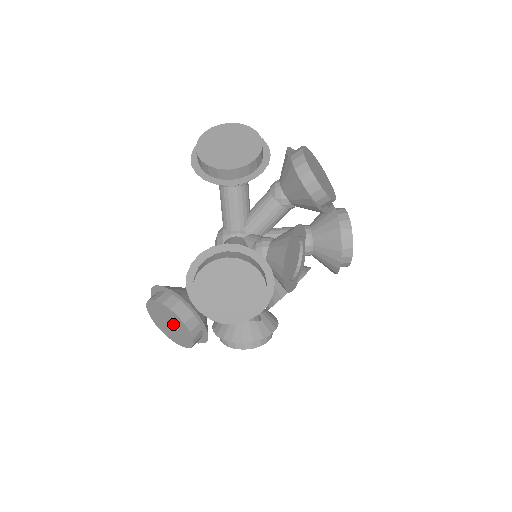
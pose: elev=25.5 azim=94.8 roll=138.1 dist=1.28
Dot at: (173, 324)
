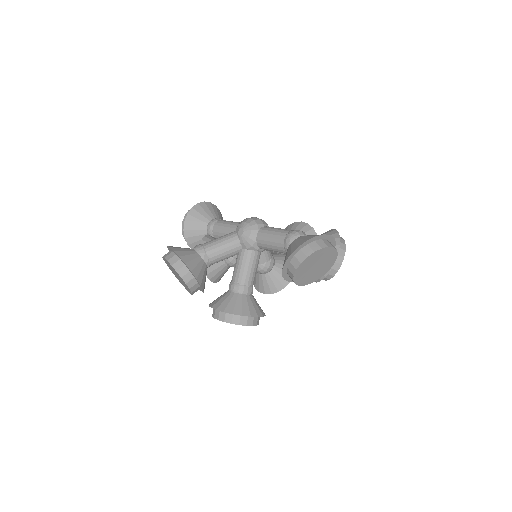
Dot at: (181, 281)
